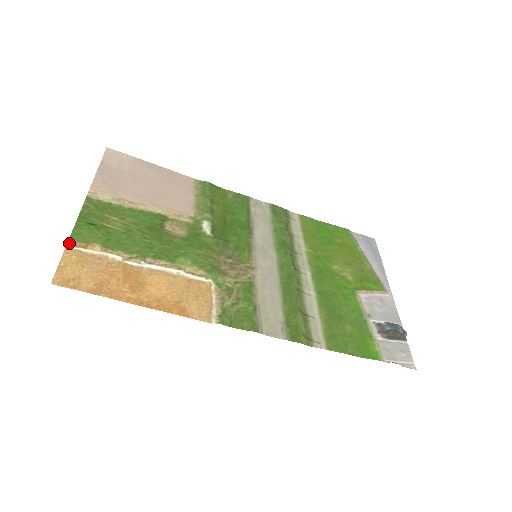
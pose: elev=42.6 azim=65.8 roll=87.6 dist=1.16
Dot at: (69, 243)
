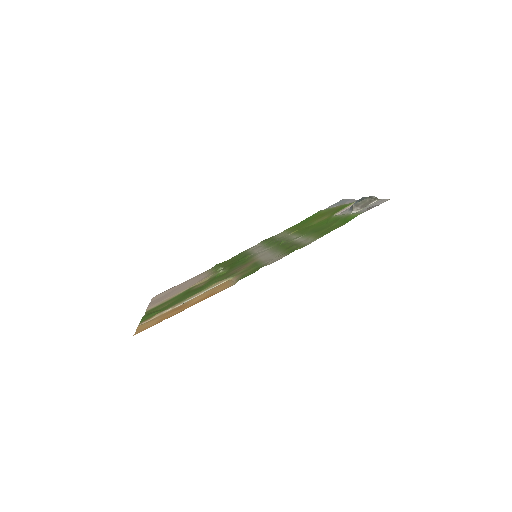
Dot at: (140, 324)
